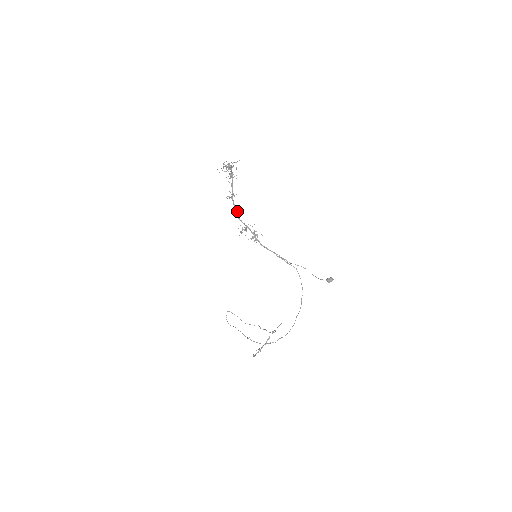
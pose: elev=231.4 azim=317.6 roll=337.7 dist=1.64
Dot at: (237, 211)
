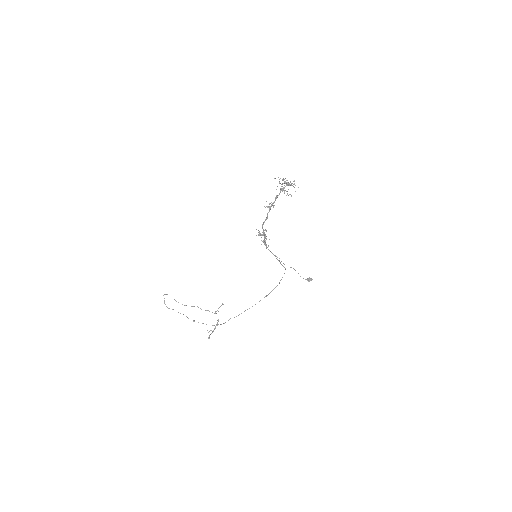
Dot at: occluded
